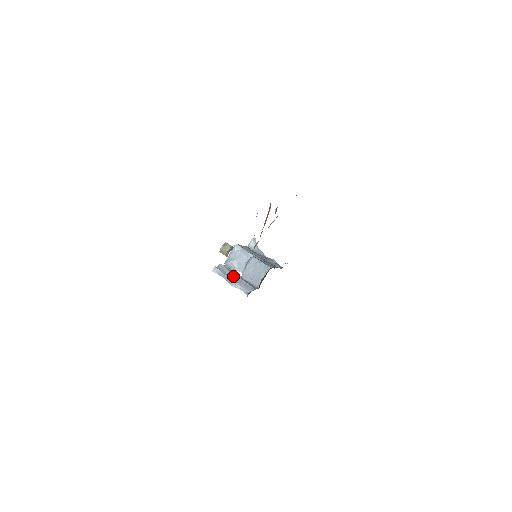
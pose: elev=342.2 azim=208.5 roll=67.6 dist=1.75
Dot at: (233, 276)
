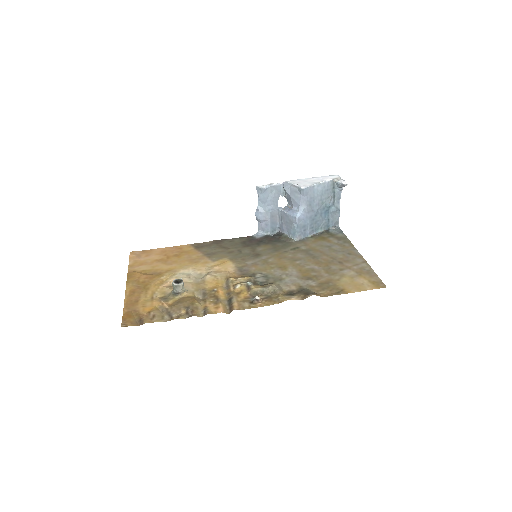
Dot at: (271, 205)
